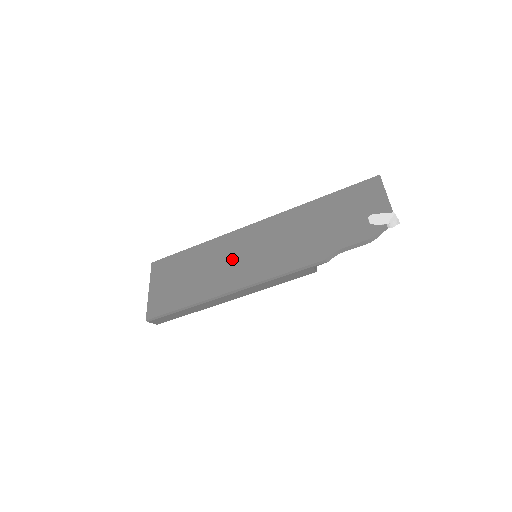
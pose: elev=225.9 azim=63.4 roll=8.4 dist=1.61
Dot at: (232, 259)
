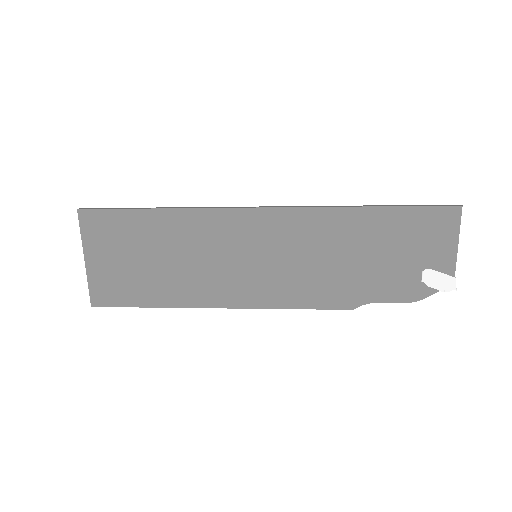
Dot at: (223, 259)
